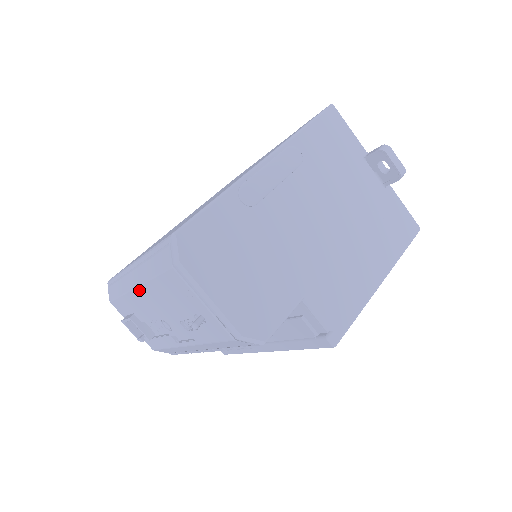
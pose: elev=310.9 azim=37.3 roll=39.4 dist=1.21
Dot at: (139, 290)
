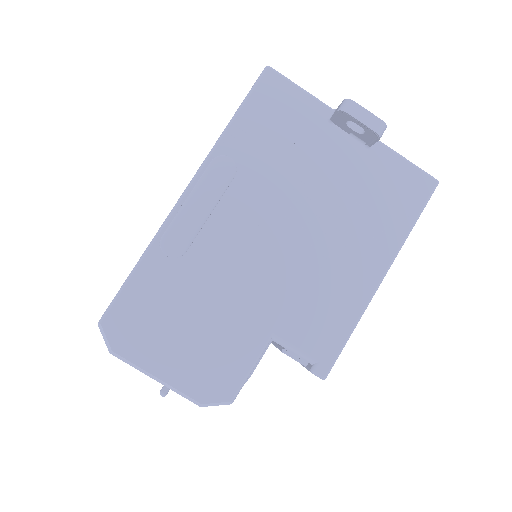
Dot at: occluded
